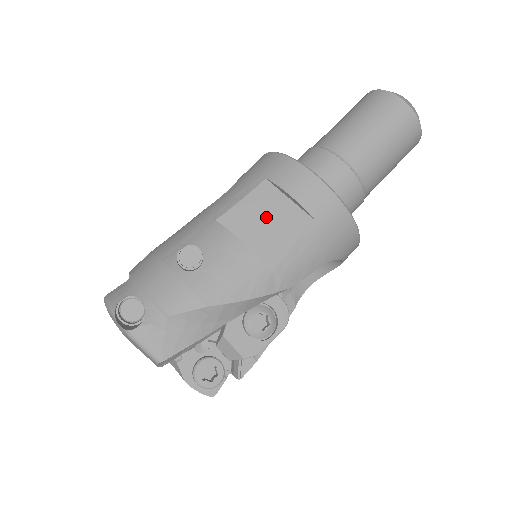
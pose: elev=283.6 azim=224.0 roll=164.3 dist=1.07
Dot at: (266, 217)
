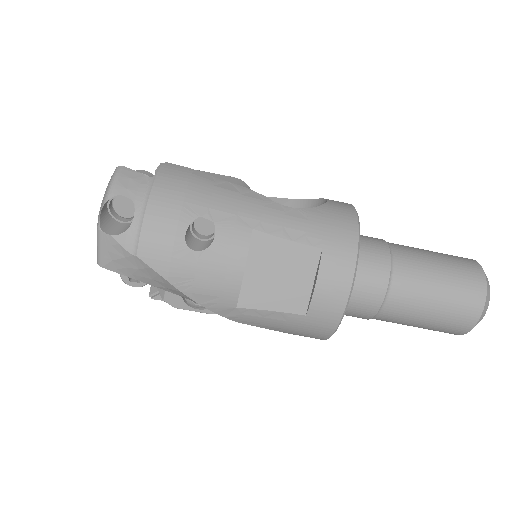
Dot at: (283, 272)
